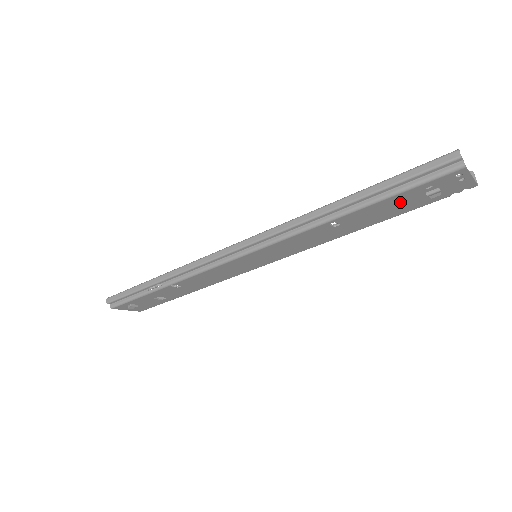
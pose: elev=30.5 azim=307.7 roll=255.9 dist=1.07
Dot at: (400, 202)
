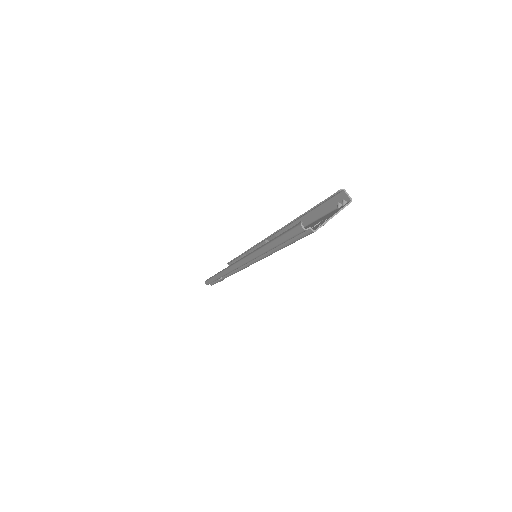
Dot at: occluded
